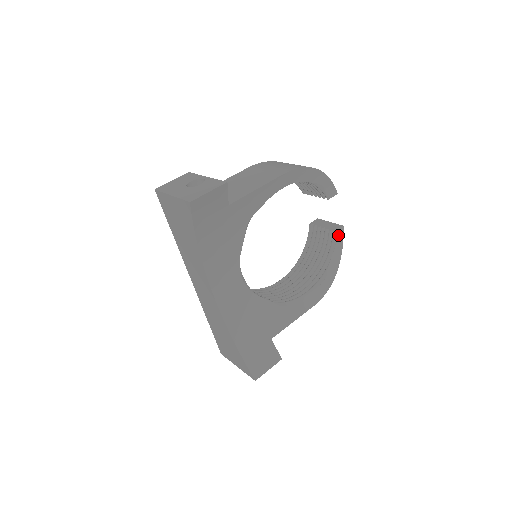
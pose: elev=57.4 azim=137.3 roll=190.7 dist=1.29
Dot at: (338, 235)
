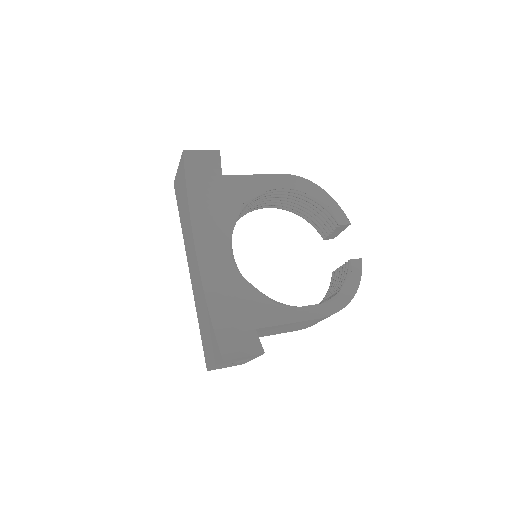
Dot at: (355, 265)
